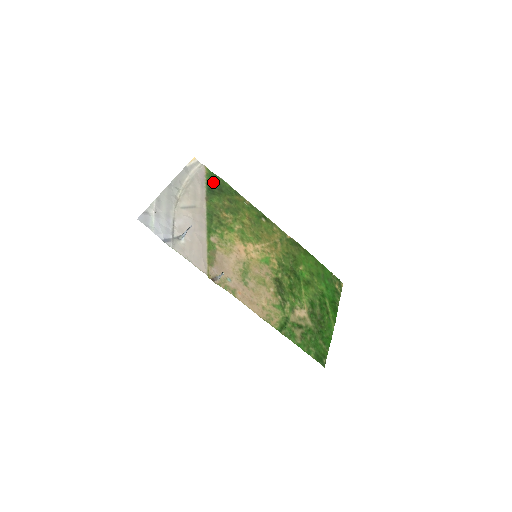
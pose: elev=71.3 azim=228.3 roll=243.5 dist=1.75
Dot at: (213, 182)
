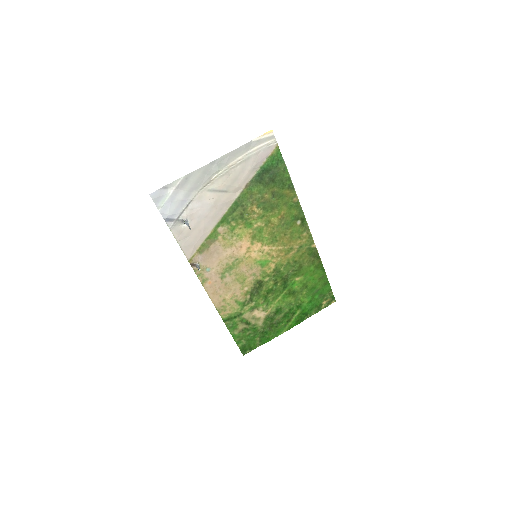
Dot at: (271, 167)
